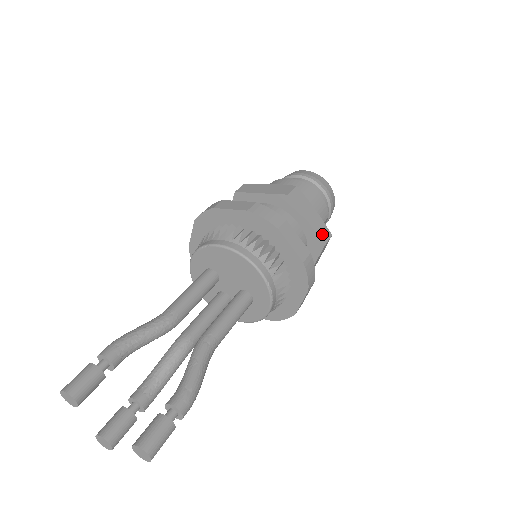
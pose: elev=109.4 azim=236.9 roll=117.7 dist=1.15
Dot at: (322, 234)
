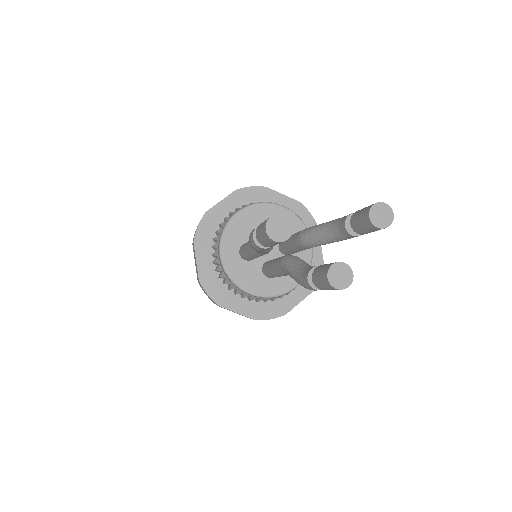
Dot at: occluded
